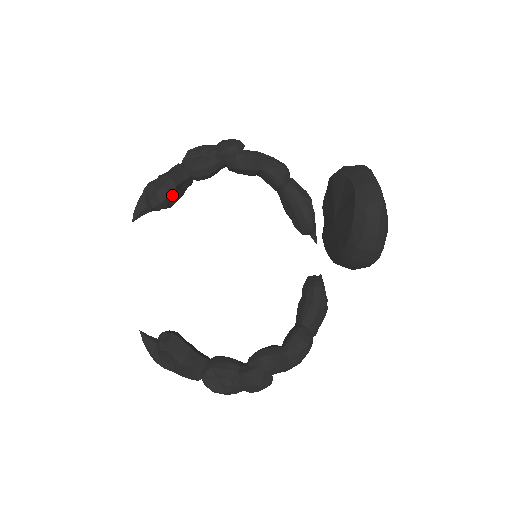
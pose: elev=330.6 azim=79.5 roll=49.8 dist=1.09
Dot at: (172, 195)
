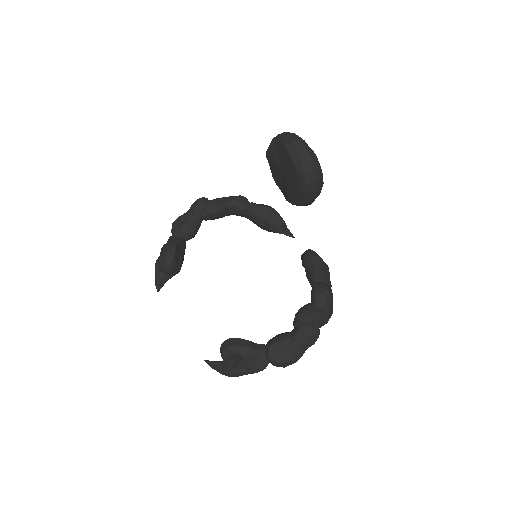
Dot at: (176, 254)
